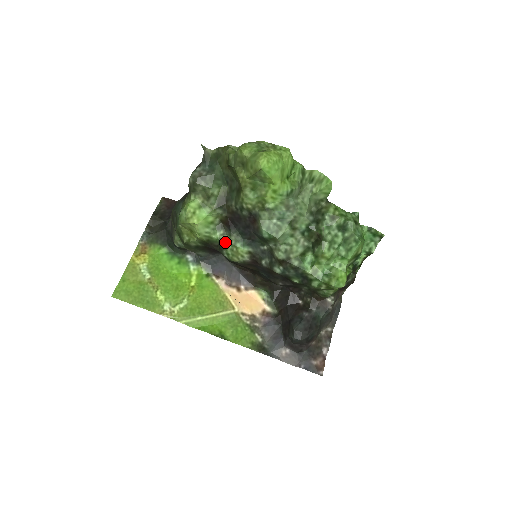
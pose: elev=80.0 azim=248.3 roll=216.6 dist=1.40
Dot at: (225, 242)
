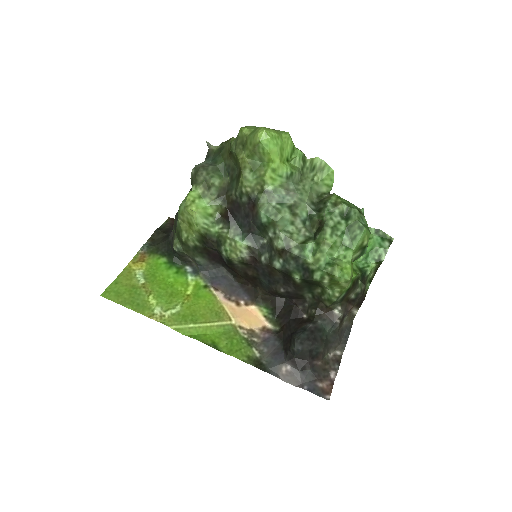
Dot at: (223, 236)
